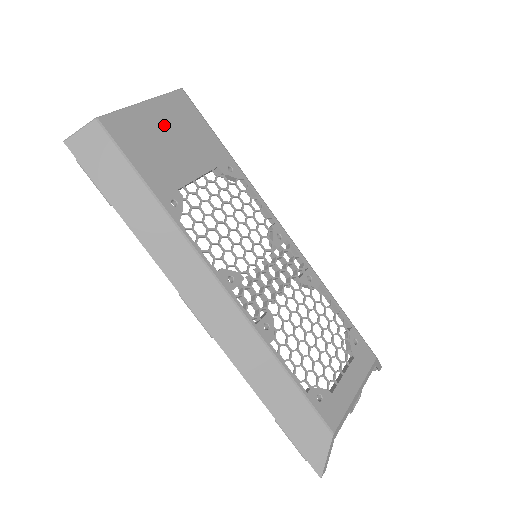
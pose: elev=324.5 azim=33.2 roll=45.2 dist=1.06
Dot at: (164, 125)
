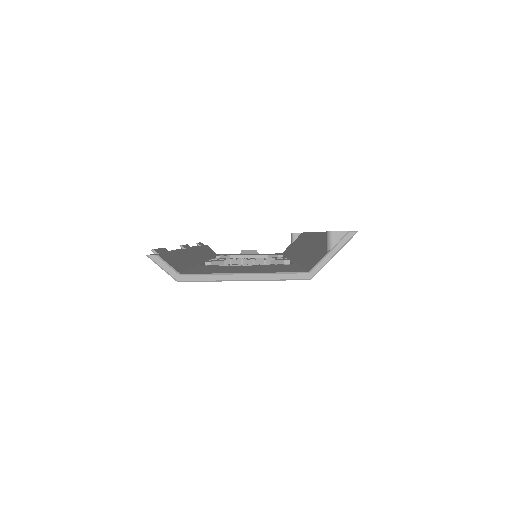
Dot at: occluded
